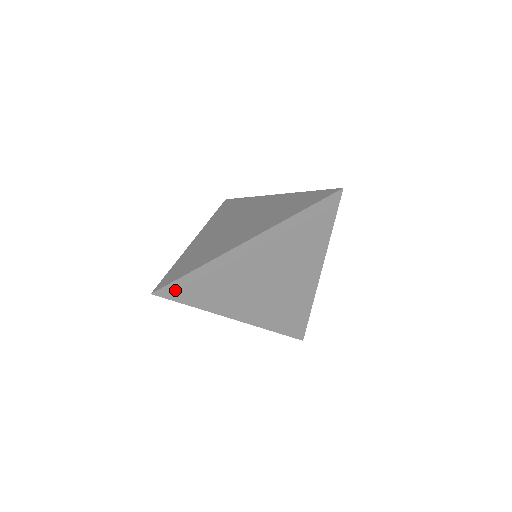
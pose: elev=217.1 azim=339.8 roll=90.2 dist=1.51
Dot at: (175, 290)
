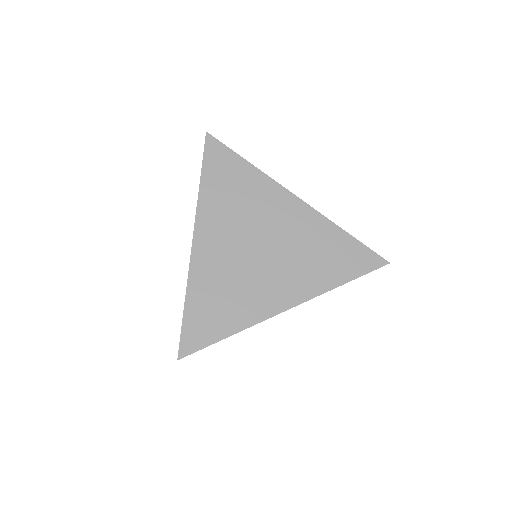
Dot at: (193, 337)
